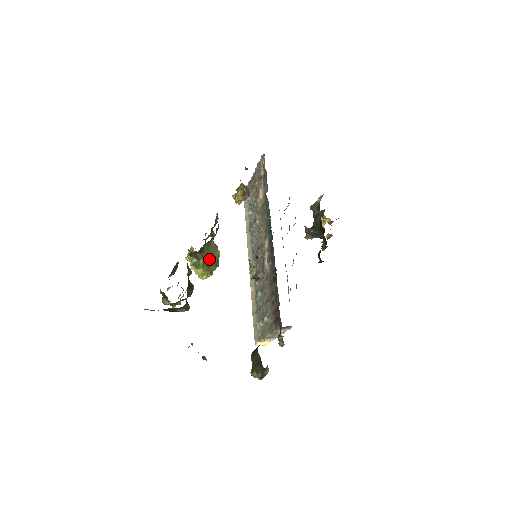
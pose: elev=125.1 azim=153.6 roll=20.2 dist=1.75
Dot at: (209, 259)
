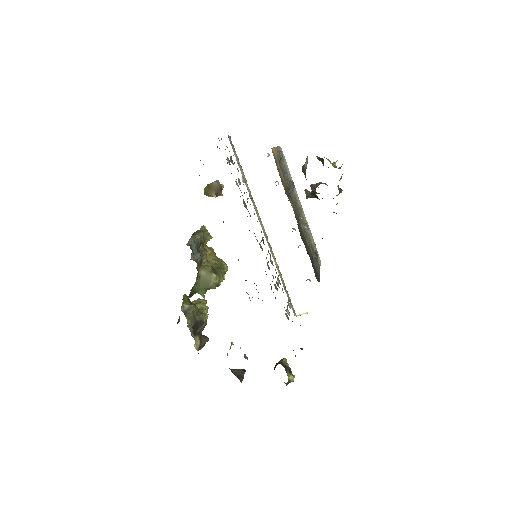
Dot at: (206, 290)
